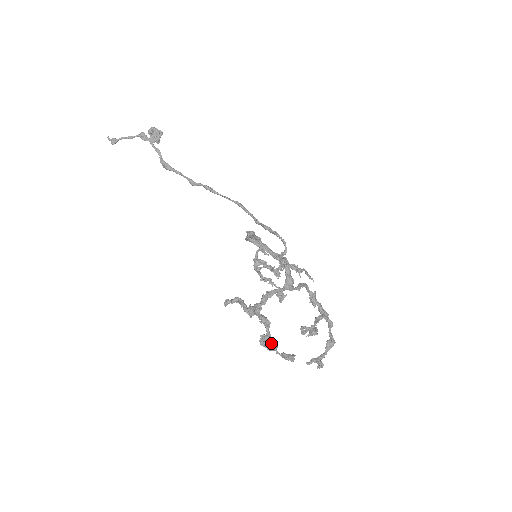
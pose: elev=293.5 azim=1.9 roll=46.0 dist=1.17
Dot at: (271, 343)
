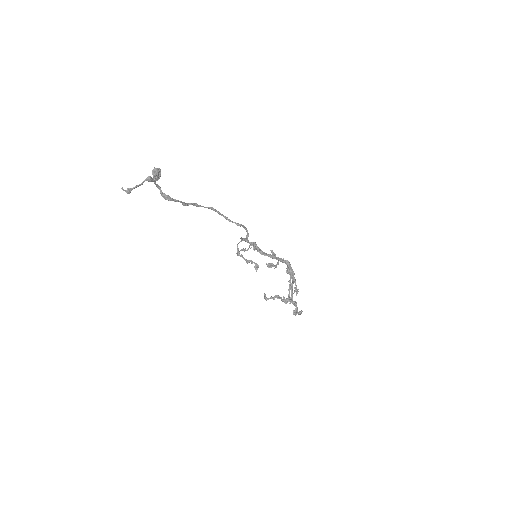
Dot at: occluded
